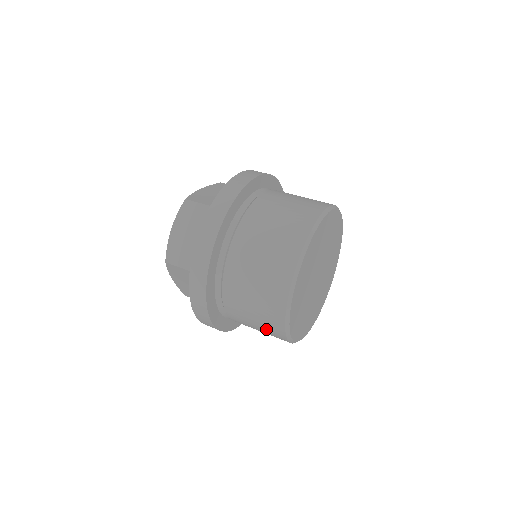
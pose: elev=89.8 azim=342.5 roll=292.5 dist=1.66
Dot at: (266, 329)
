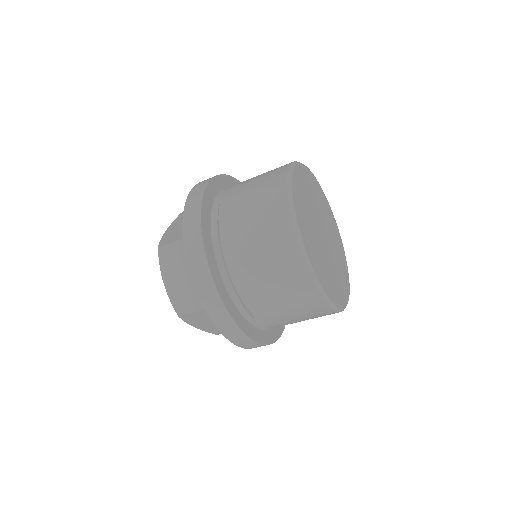
Dot at: (309, 314)
